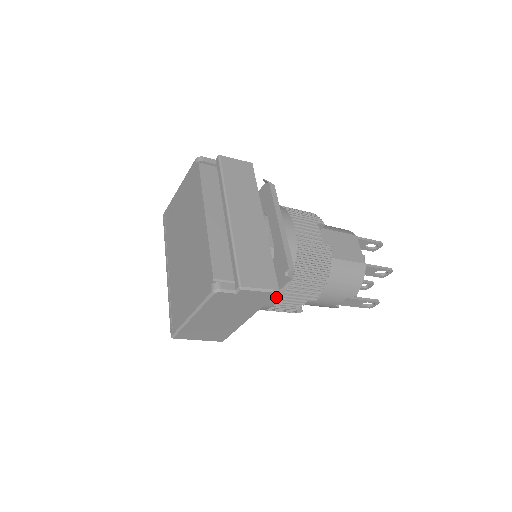
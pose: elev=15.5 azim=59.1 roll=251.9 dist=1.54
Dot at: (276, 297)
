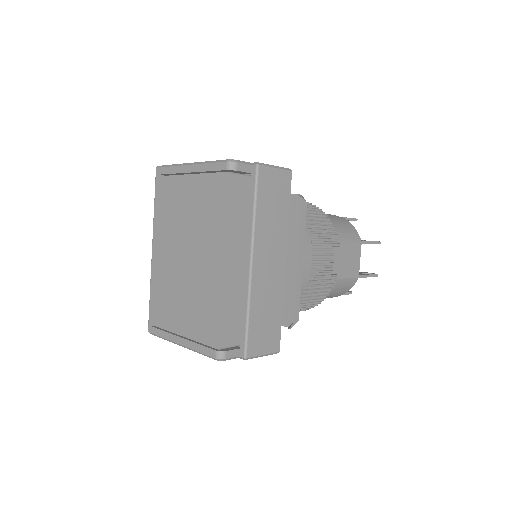
Dot at: occluded
